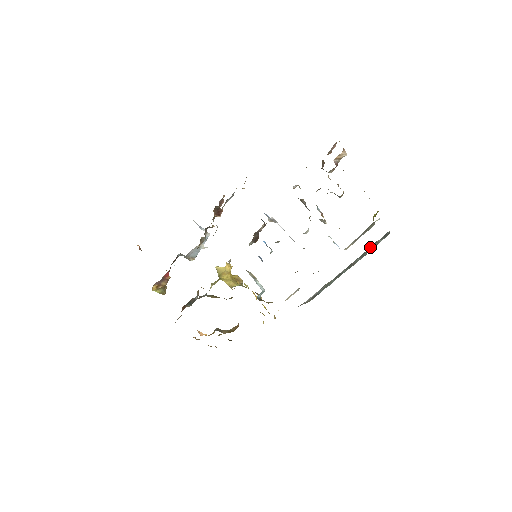
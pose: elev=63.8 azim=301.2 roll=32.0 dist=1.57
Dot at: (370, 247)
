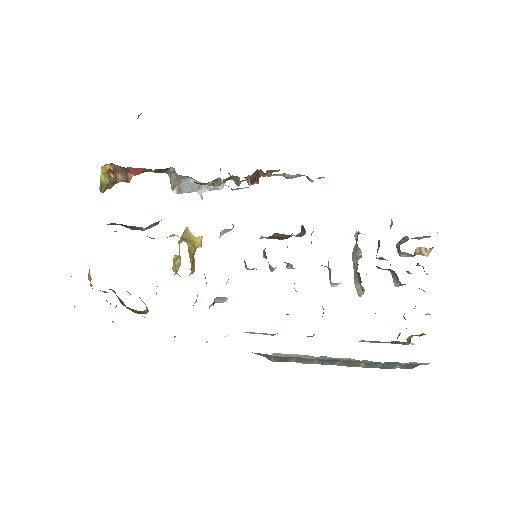
Dot at: (387, 363)
